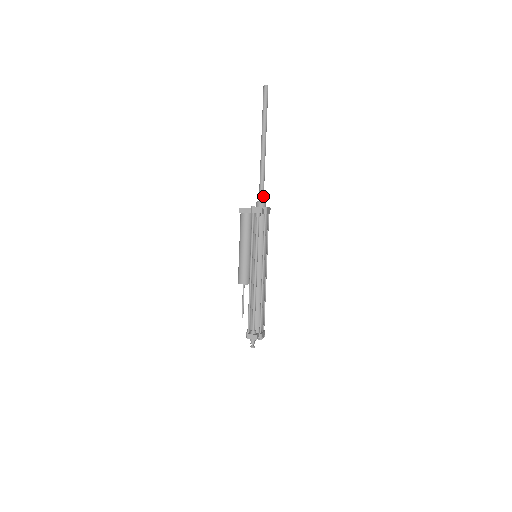
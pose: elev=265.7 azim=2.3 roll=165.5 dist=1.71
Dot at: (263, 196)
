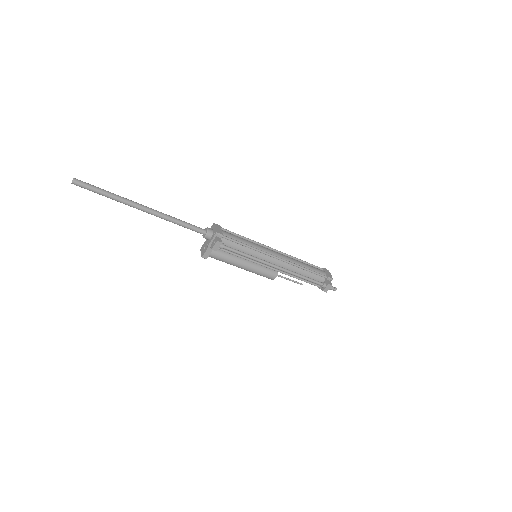
Dot at: (200, 229)
